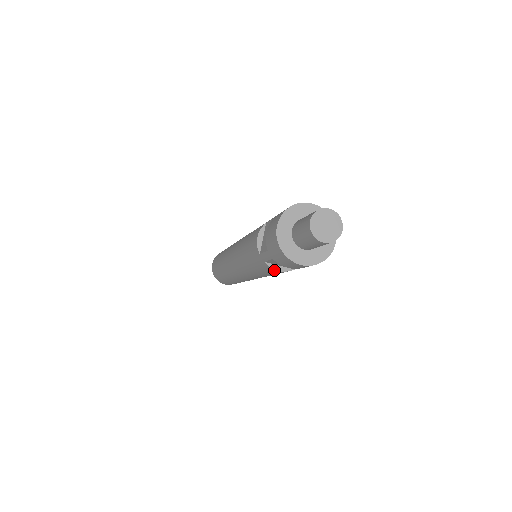
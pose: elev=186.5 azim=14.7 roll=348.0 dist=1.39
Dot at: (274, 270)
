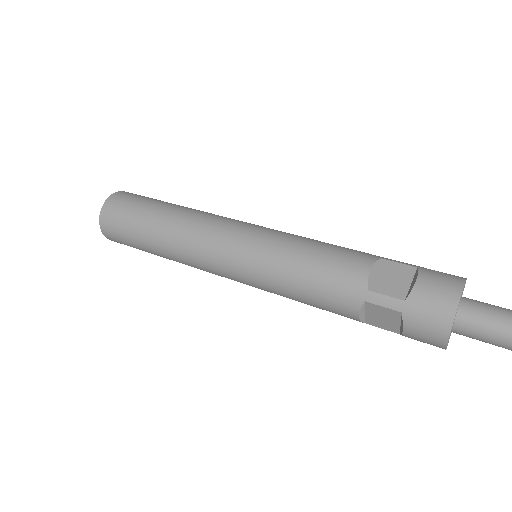
Dot at: (355, 313)
